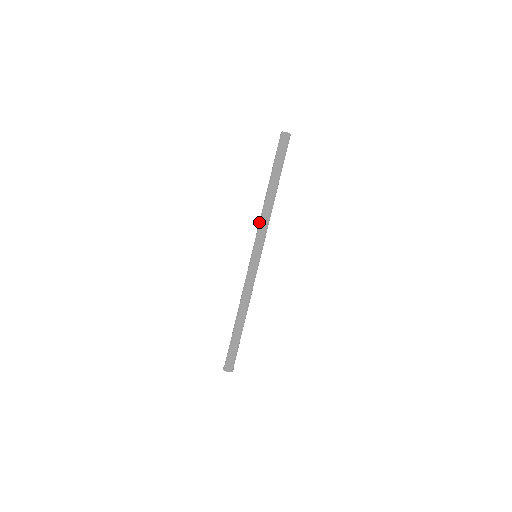
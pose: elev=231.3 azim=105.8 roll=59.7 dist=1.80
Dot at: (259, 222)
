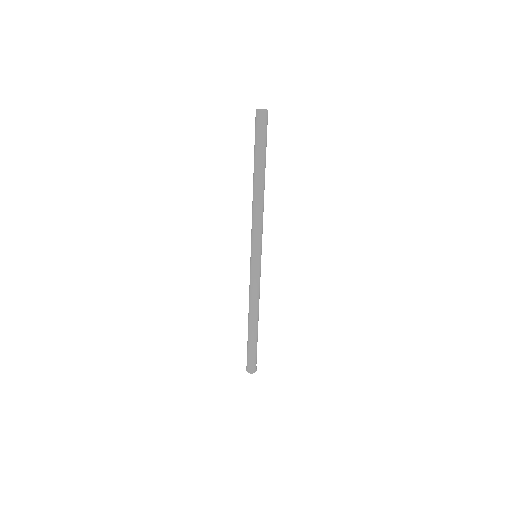
Dot at: occluded
